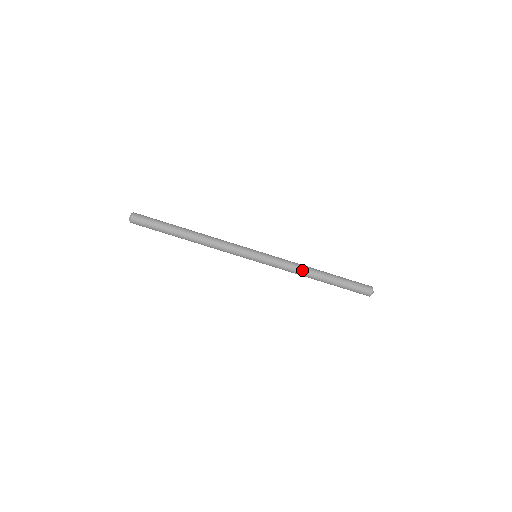
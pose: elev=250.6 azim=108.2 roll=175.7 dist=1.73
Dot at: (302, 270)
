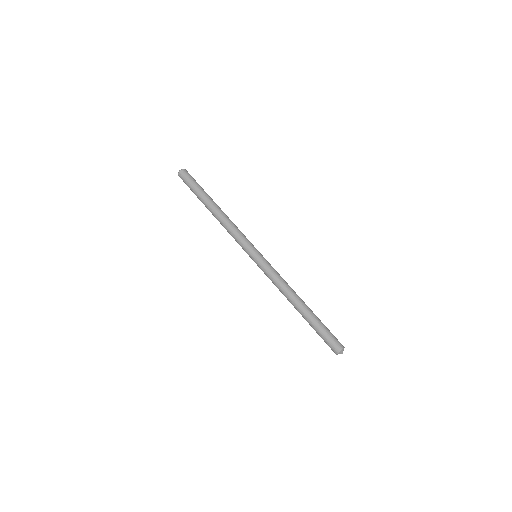
Dot at: (286, 291)
